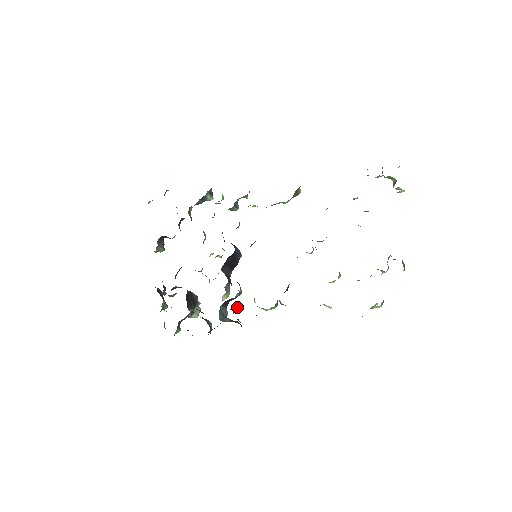
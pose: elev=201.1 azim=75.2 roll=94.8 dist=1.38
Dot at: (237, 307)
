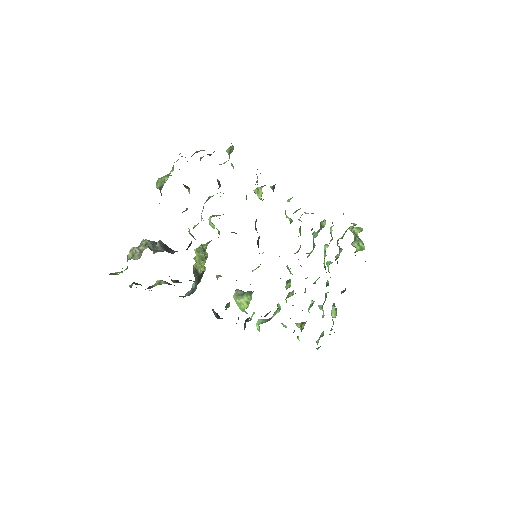
Dot at: occluded
